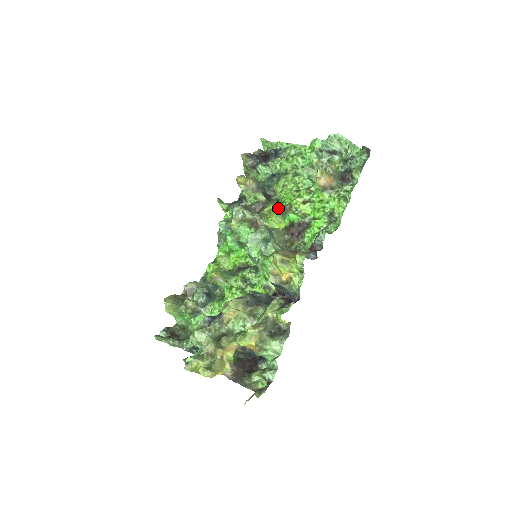
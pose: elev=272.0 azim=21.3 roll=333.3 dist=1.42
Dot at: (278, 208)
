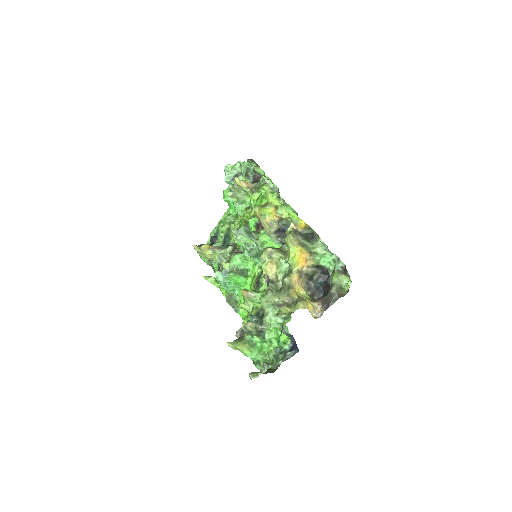
Dot at: occluded
